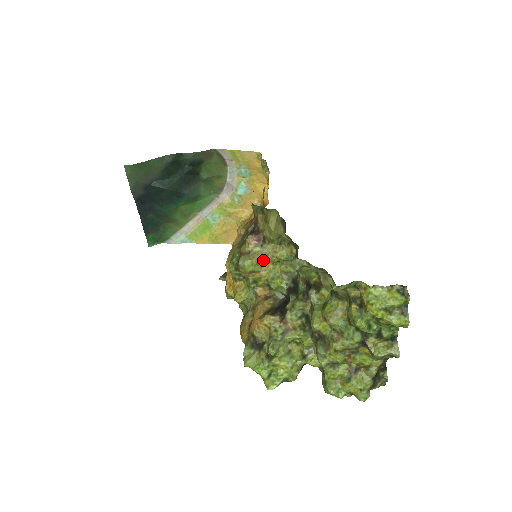
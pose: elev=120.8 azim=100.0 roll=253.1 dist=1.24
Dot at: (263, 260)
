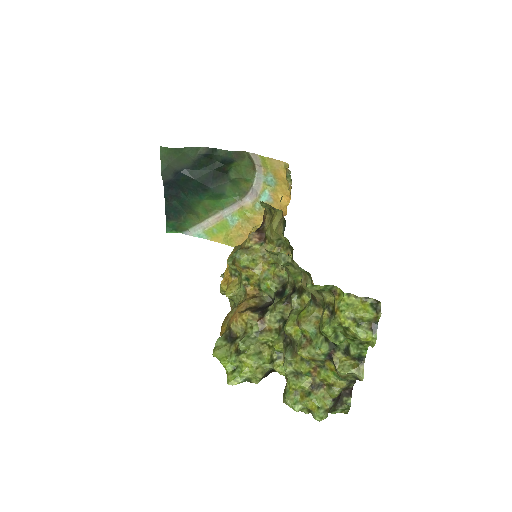
Dot at: (259, 259)
